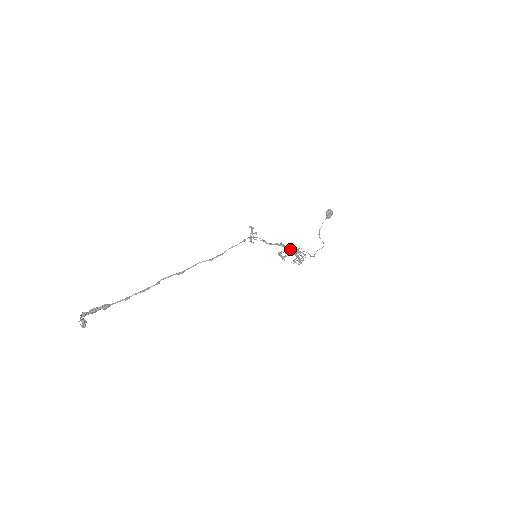
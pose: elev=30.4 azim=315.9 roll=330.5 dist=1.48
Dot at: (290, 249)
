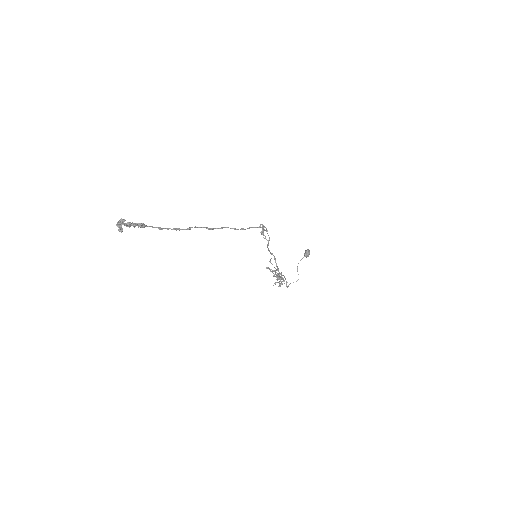
Dot at: (277, 267)
